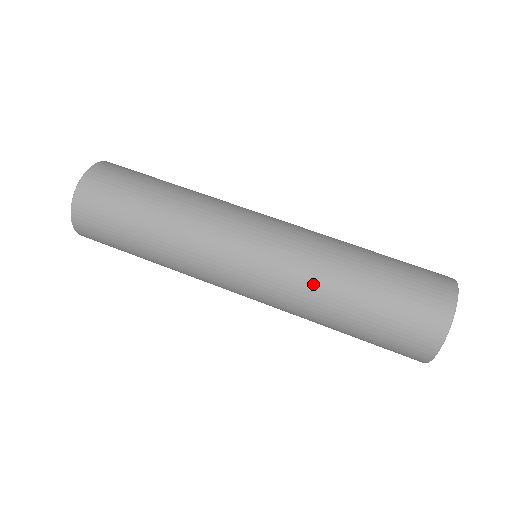
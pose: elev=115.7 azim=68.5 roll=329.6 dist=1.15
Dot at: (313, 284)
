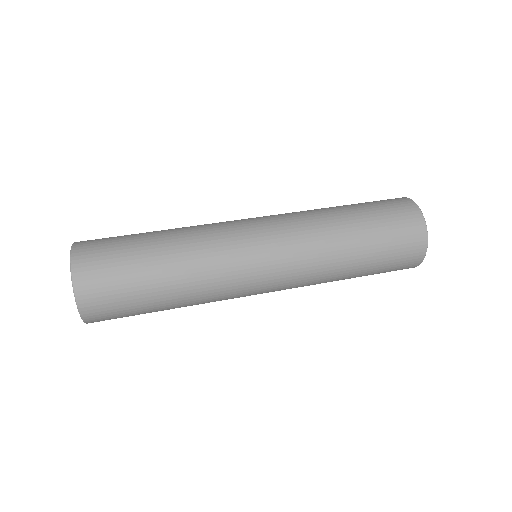
Dot at: (317, 224)
